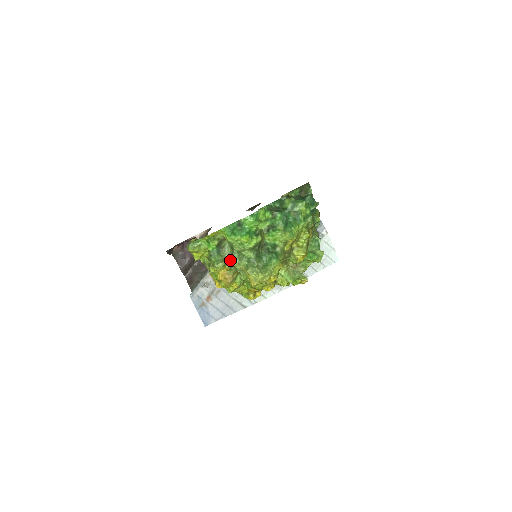
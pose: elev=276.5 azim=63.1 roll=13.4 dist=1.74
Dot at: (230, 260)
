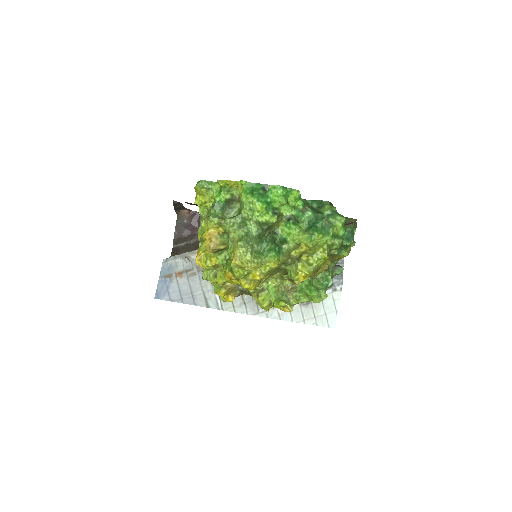
Dot at: (229, 221)
